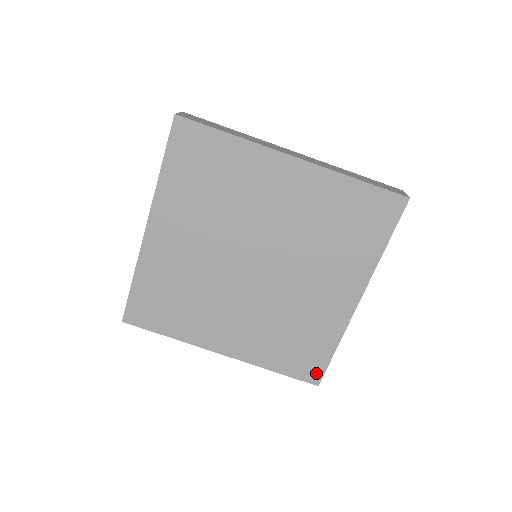
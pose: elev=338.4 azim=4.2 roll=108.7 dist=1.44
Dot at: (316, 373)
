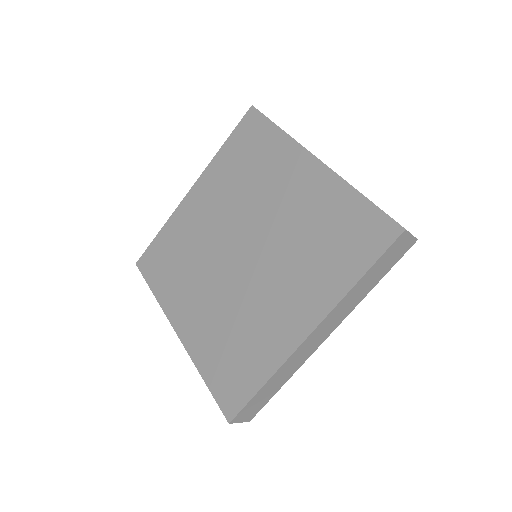
Dot at: (384, 226)
